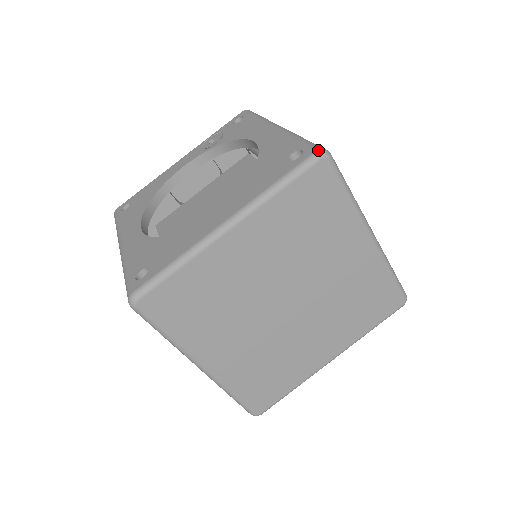
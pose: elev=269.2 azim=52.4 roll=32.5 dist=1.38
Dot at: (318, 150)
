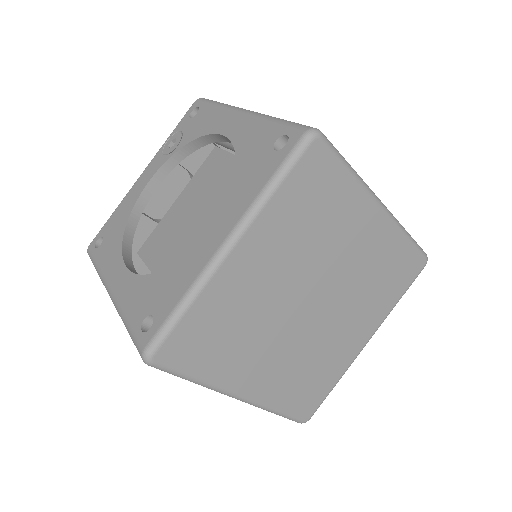
Dot at: (306, 131)
